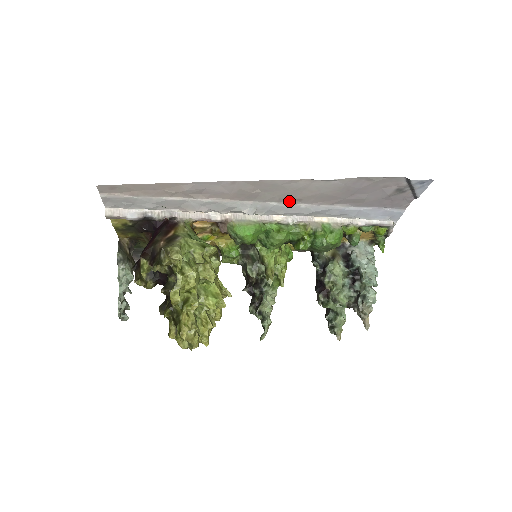
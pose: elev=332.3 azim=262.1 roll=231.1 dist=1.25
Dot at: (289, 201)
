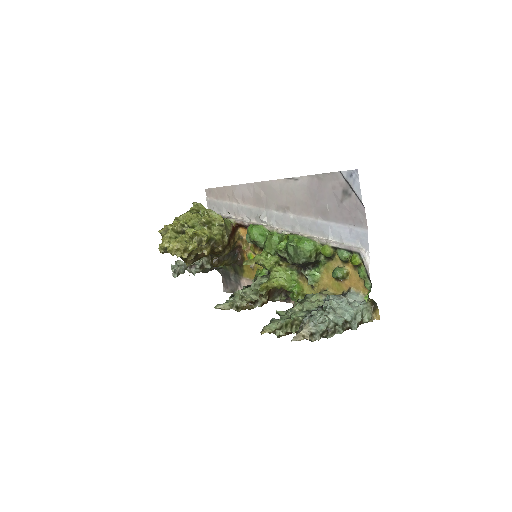
Dot at: (283, 210)
